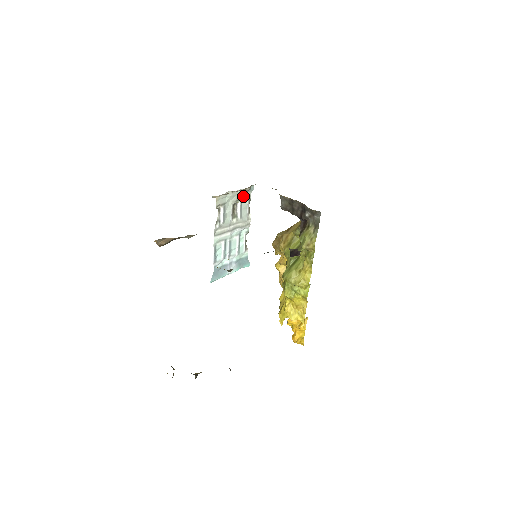
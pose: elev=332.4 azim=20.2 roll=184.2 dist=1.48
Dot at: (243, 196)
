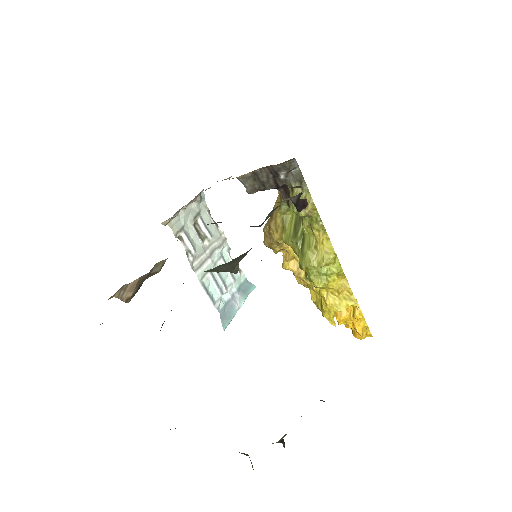
Dot at: (198, 210)
